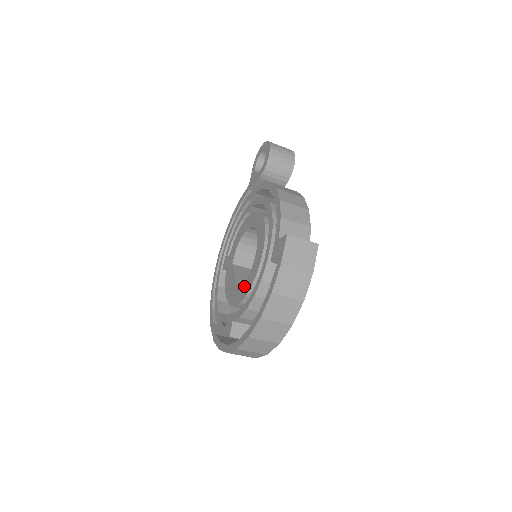
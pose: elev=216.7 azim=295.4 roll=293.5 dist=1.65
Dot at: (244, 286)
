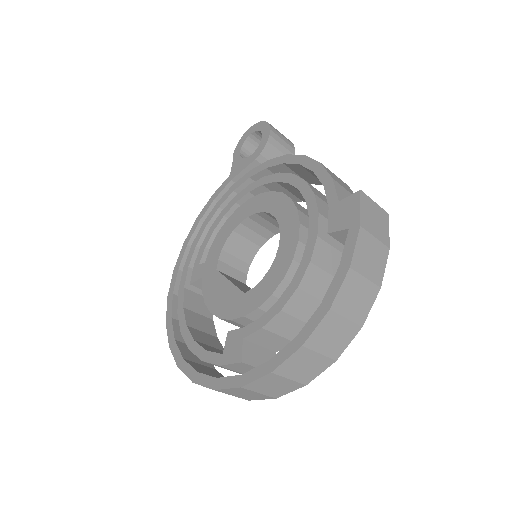
Dot at: (262, 284)
